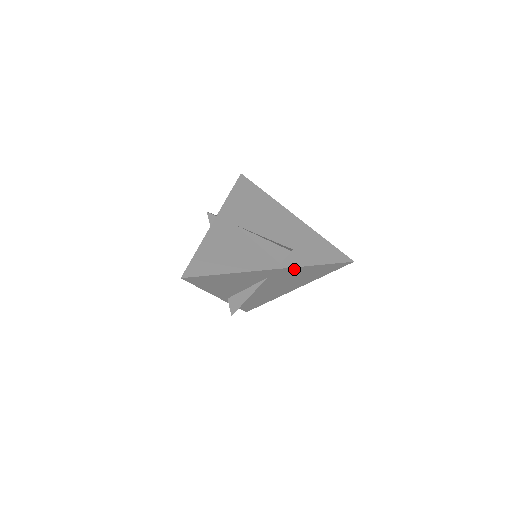
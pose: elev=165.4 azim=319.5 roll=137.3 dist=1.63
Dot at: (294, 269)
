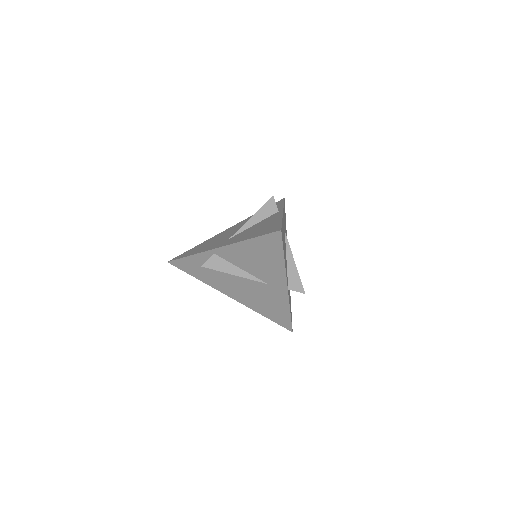
Dot at: (284, 300)
